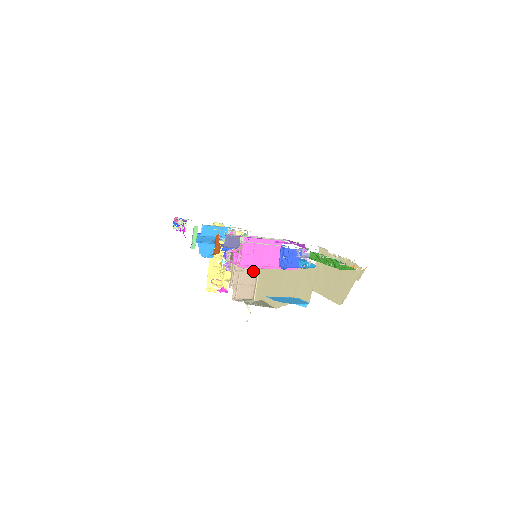
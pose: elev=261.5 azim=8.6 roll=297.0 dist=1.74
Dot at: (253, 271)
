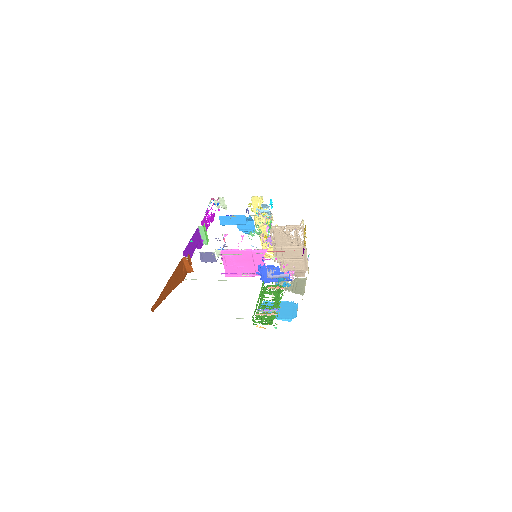
Dot at: (298, 245)
